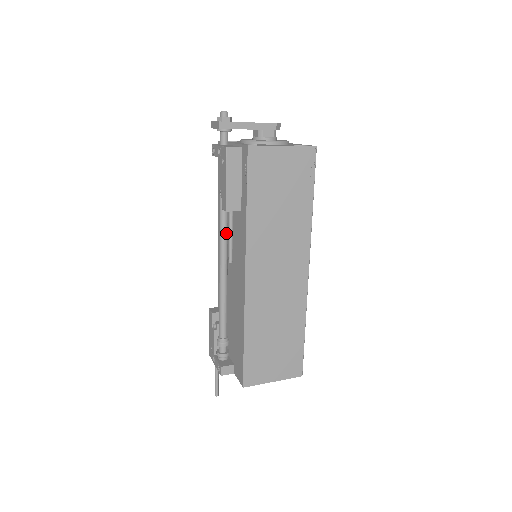
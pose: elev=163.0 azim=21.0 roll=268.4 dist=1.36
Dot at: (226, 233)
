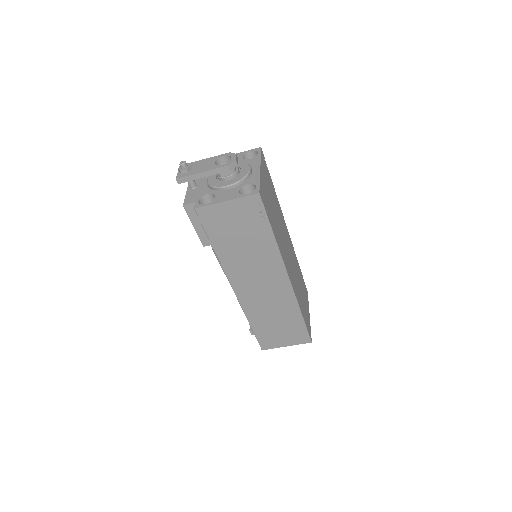
Dot at: occluded
